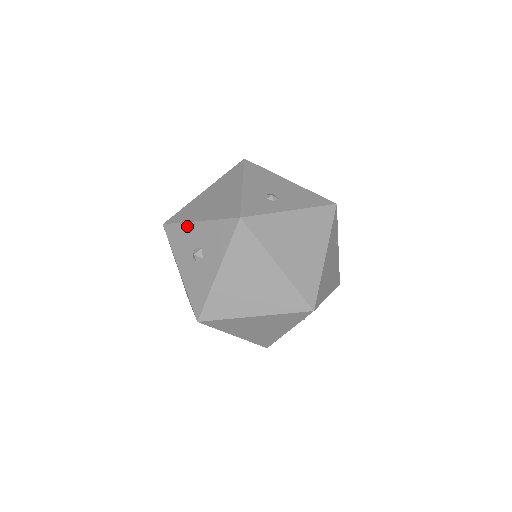
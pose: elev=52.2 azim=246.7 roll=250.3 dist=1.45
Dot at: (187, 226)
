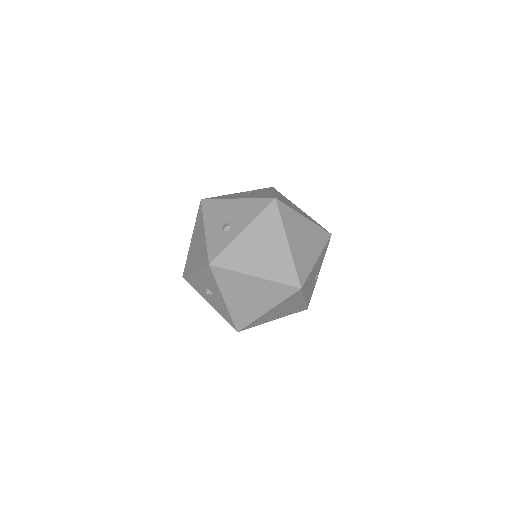
Dot at: (192, 276)
